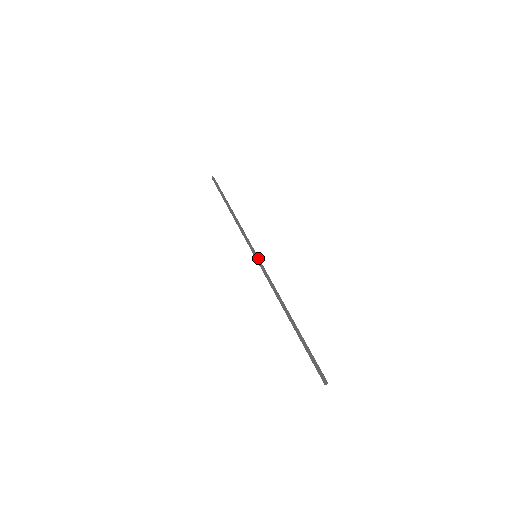
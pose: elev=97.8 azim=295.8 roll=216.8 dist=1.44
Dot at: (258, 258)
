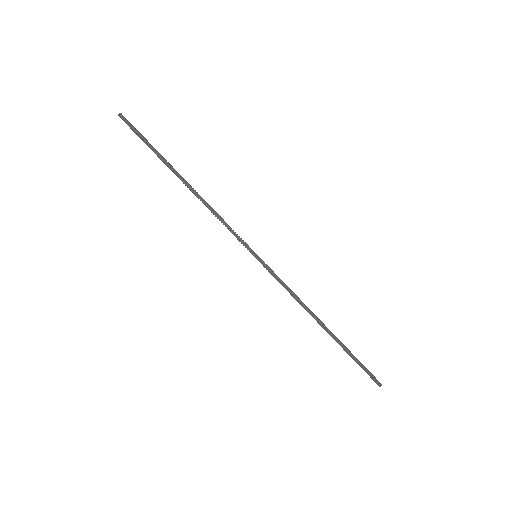
Dot at: (261, 260)
